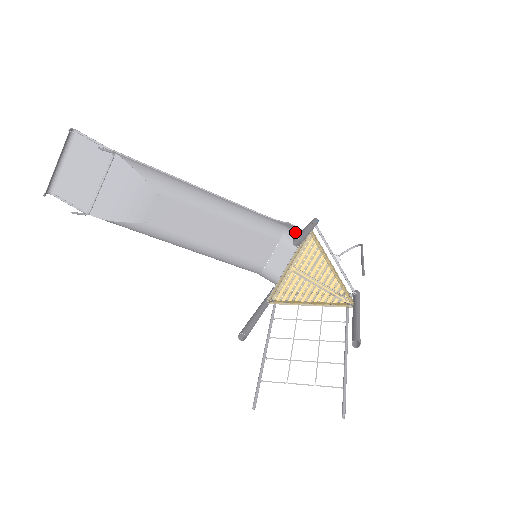
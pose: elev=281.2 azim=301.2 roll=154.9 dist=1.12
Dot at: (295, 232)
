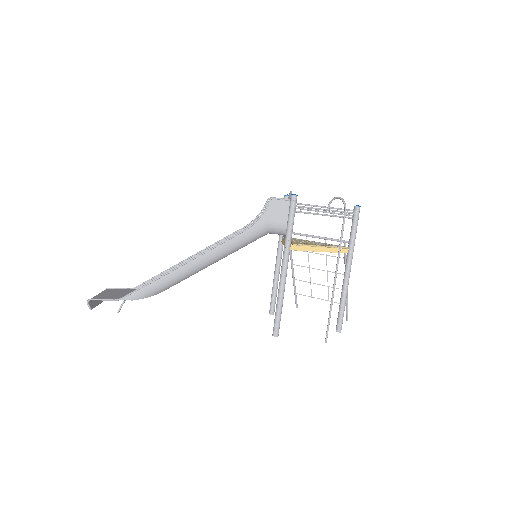
Dot at: (278, 224)
